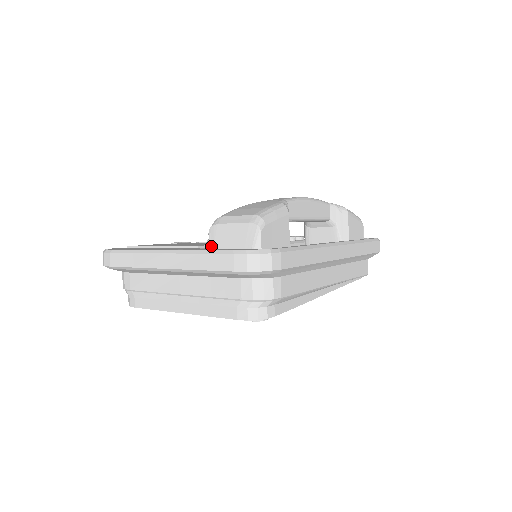
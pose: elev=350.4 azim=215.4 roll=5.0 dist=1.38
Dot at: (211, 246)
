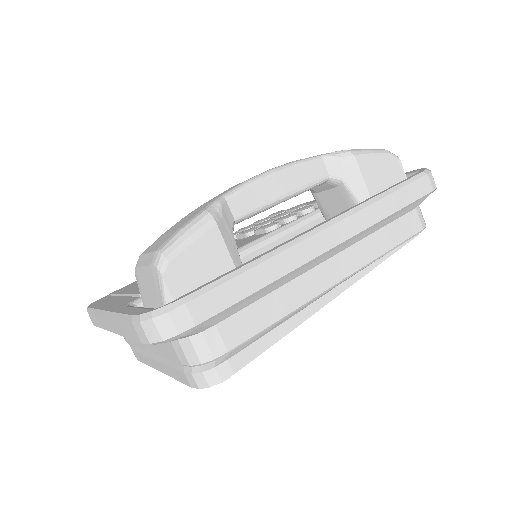
Dot at: (141, 296)
